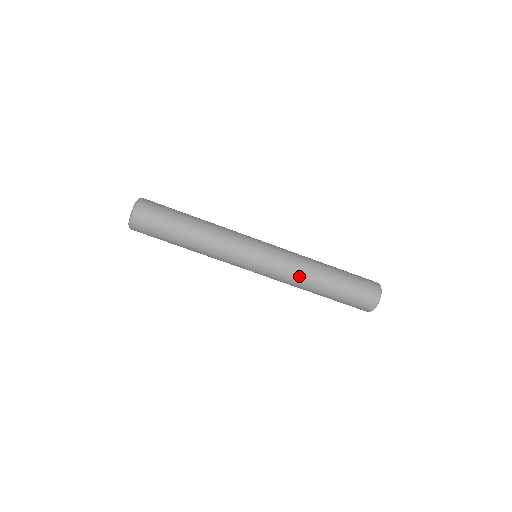
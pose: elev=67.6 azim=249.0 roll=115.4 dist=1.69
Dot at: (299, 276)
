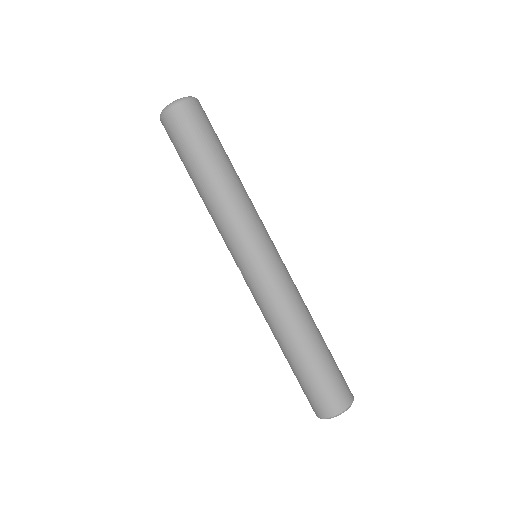
Dot at: (278, 315)
